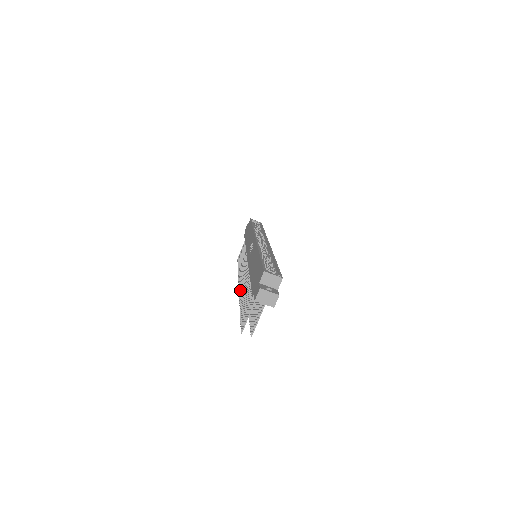
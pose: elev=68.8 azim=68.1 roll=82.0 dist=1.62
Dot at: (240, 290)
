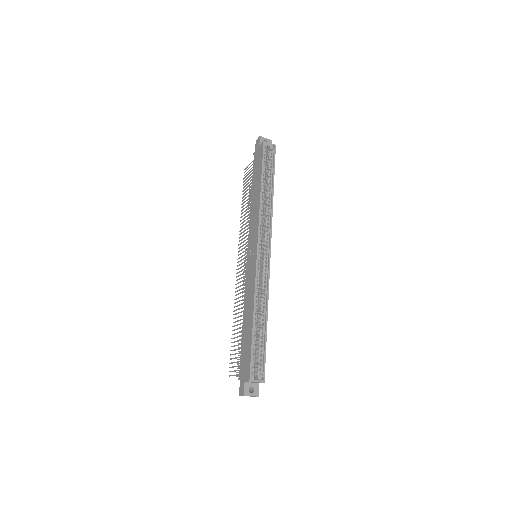
Dot at: (236, 284)
